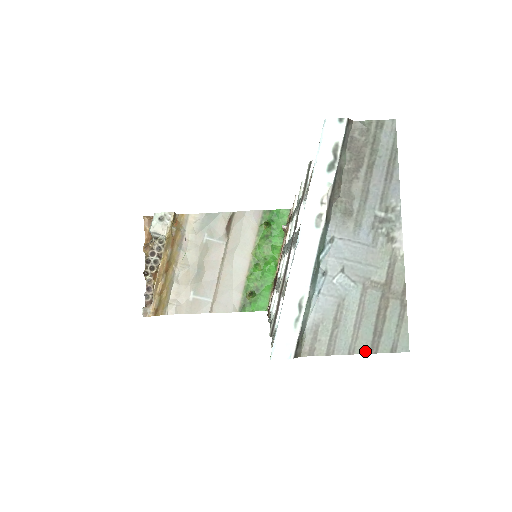
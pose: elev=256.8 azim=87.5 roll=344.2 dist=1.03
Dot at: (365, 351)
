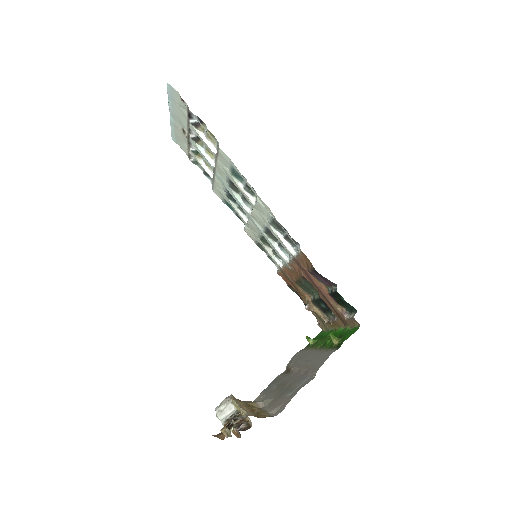
Dot at: occluded
